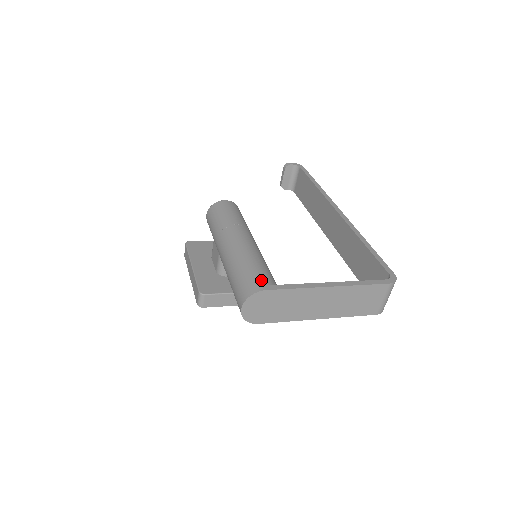
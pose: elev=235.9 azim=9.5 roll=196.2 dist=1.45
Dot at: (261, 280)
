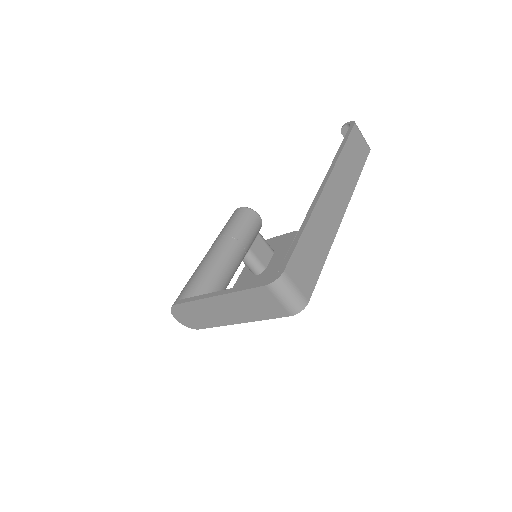
Dot at: (181, 295)
